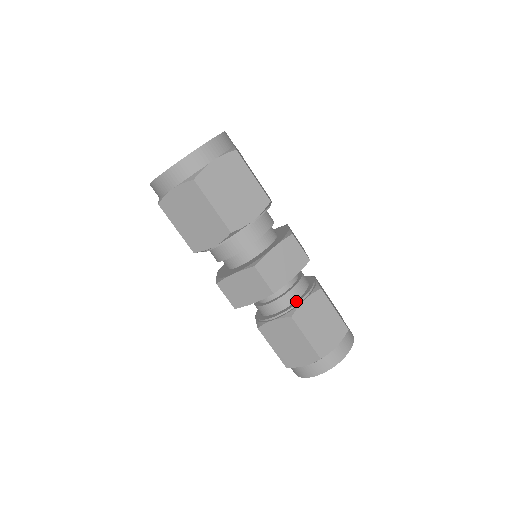
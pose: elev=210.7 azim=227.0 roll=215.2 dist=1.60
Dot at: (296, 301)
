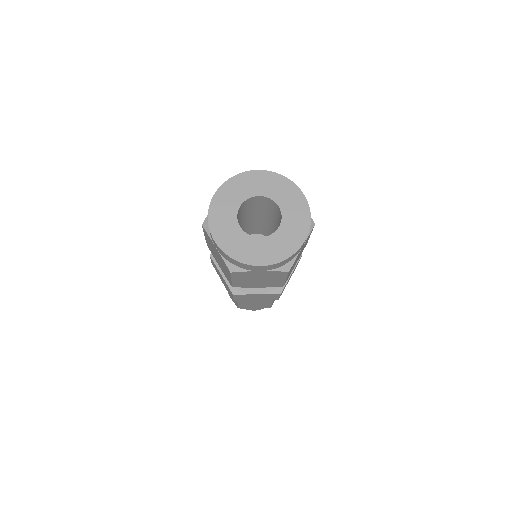
Dot at: occluded
